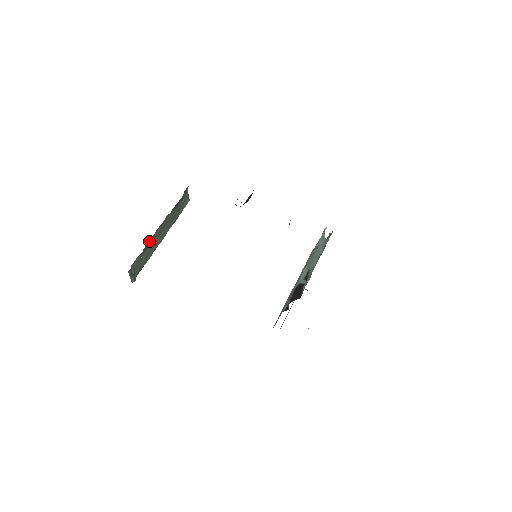
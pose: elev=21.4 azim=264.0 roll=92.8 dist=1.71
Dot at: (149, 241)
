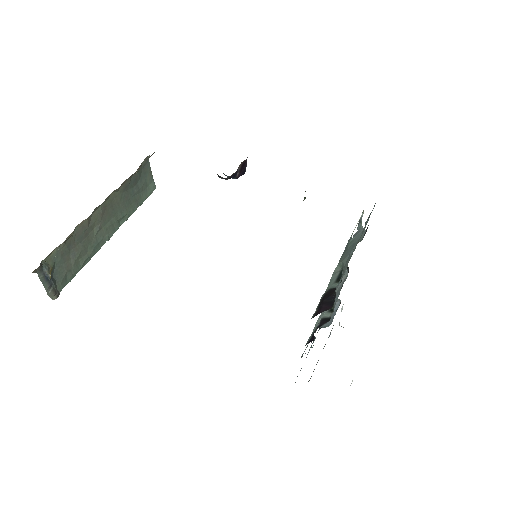
Dot at: (79, 228)
